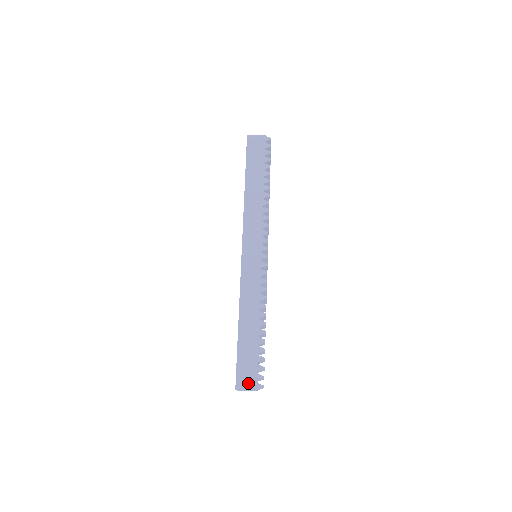
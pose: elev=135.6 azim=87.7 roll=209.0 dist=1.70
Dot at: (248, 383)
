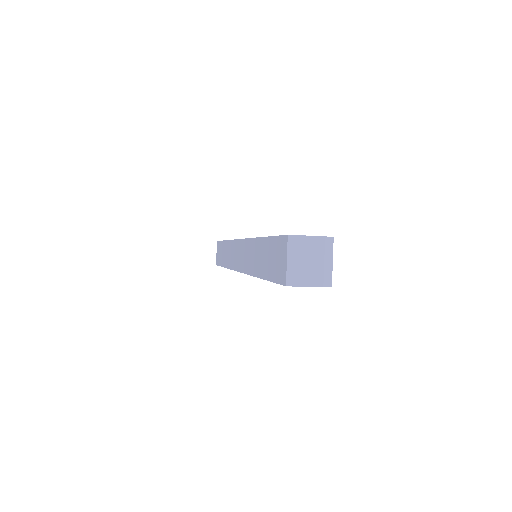
Dot at: occluded
